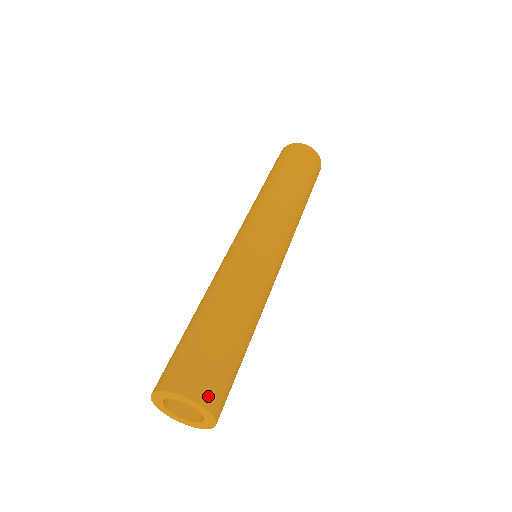
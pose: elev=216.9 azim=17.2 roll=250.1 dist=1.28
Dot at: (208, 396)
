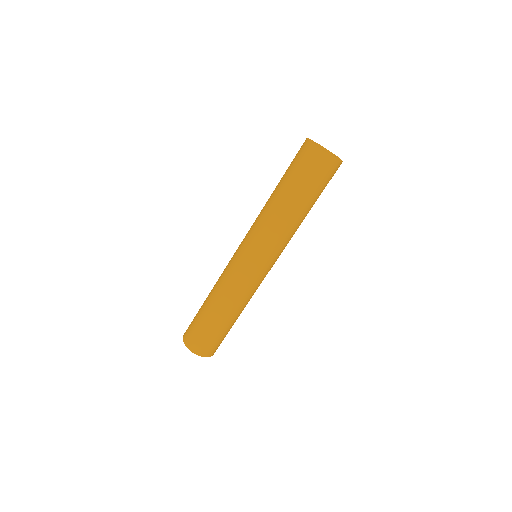
Dot at: (205, 352)
